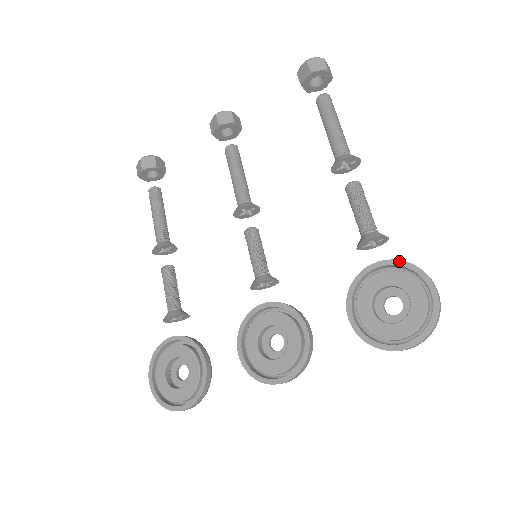
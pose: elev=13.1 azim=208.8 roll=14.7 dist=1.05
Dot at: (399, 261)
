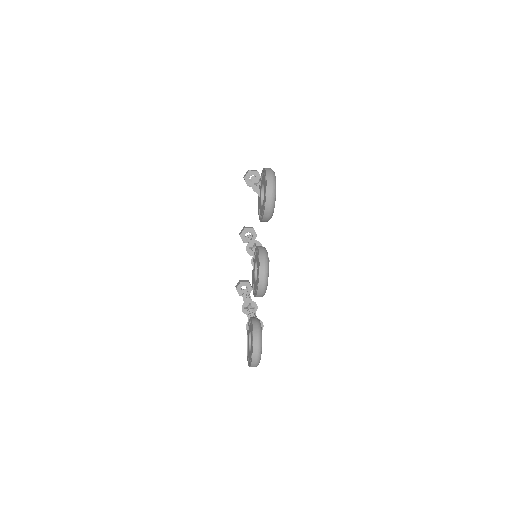
Dot at: (260, 180)
